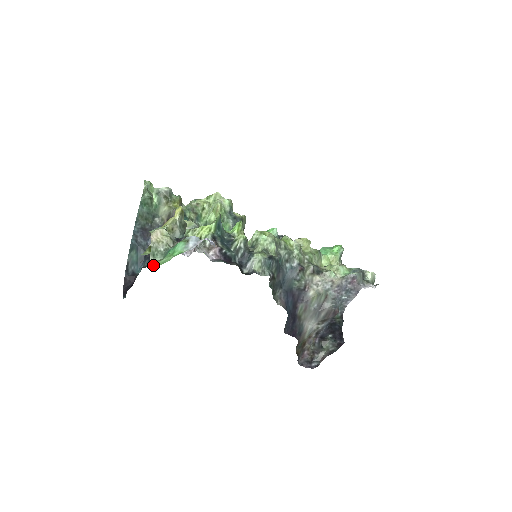
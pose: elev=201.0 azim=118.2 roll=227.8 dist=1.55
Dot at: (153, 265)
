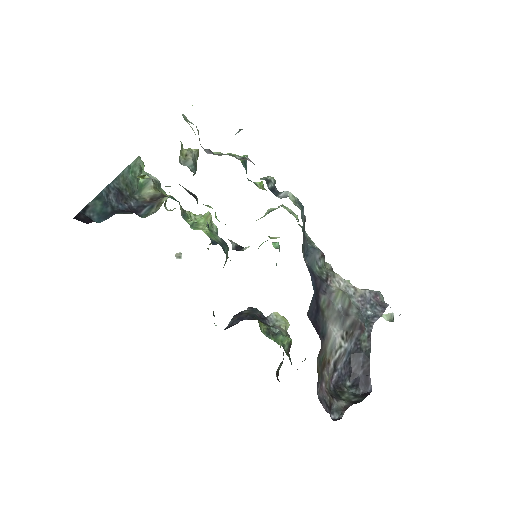
Dot at: occluded
